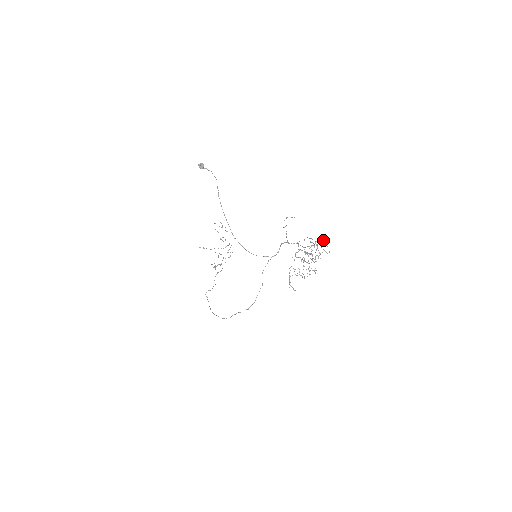
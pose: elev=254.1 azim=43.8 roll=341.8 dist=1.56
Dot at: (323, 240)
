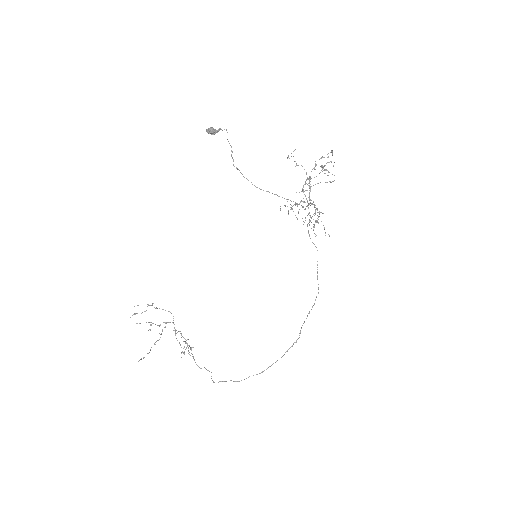
Dot at: (331, 150)
